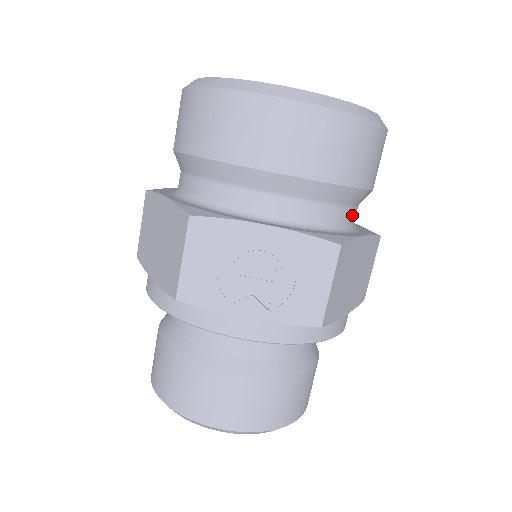
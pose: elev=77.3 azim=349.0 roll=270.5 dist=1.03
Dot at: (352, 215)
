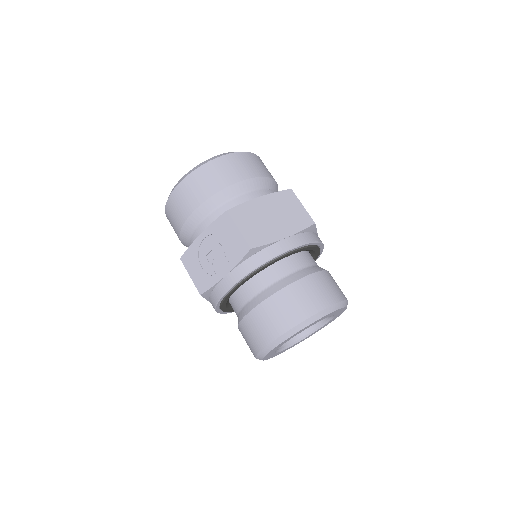
Dot at: (253, 196)
